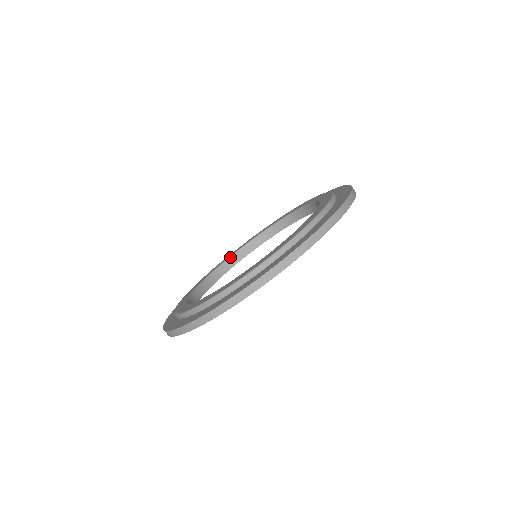
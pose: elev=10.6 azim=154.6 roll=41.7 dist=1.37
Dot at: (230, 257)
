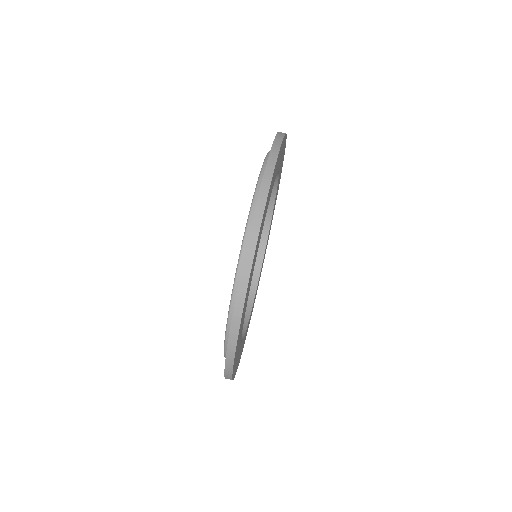
Dot at: occluded
